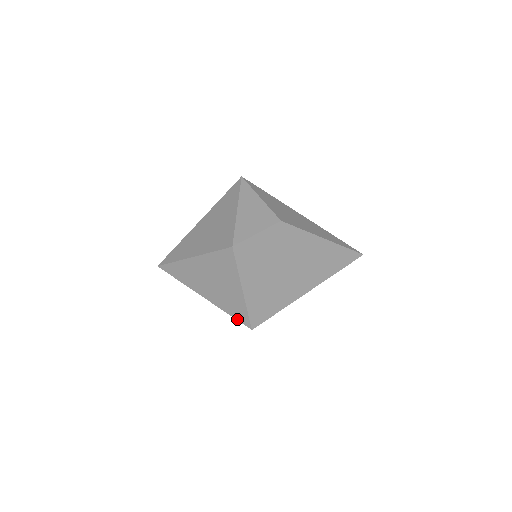
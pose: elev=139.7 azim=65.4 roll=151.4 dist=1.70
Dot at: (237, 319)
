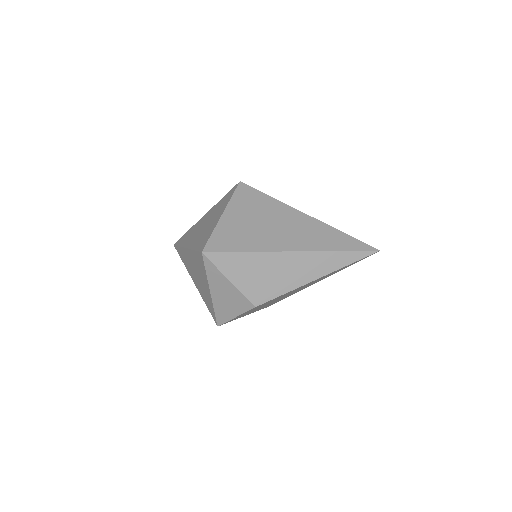
Dot at: occluded
